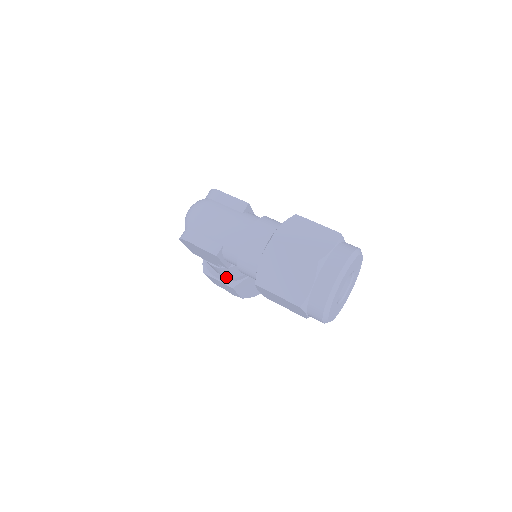
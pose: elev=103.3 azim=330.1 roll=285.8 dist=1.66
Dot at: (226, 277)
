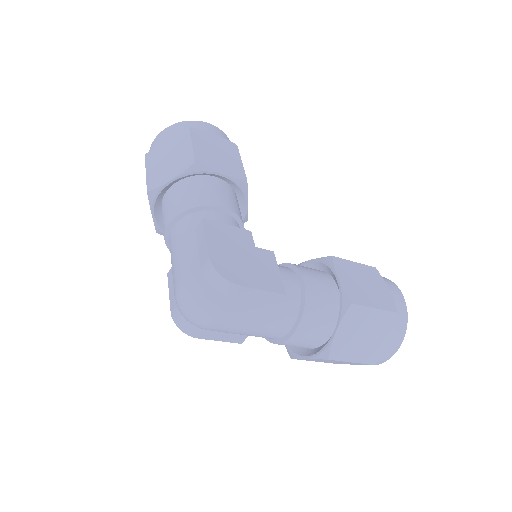
Dot at: occluded
